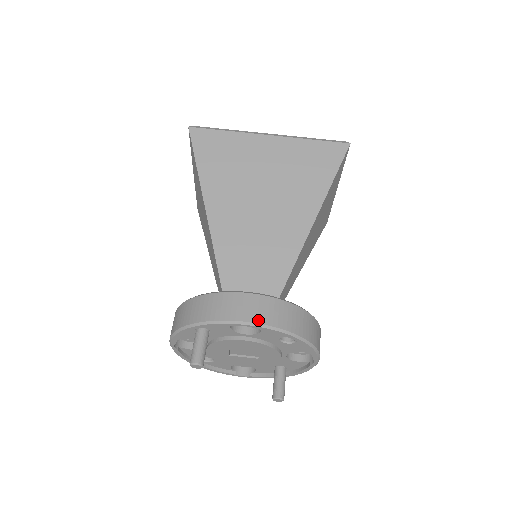
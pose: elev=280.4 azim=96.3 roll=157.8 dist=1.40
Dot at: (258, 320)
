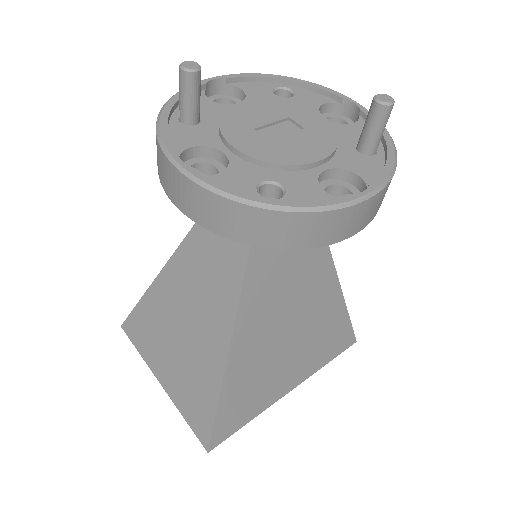
Dot at: (222, 81)
